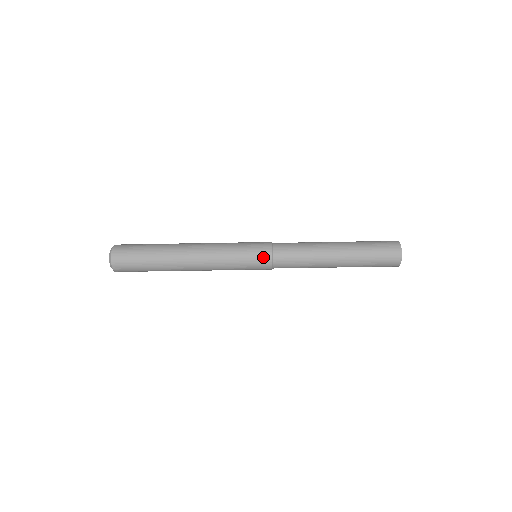
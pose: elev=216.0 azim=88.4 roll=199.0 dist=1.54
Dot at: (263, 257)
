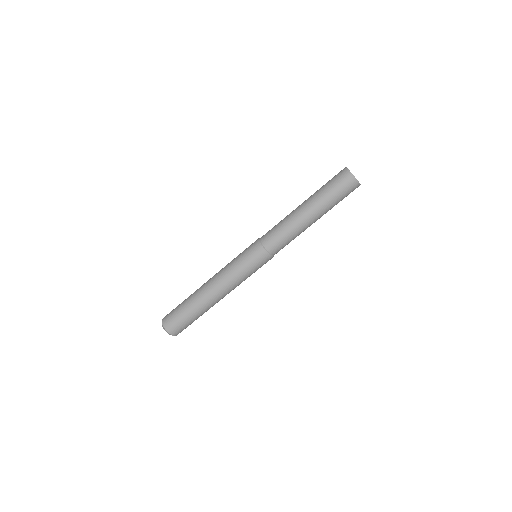
Dot at: (255, 249)
